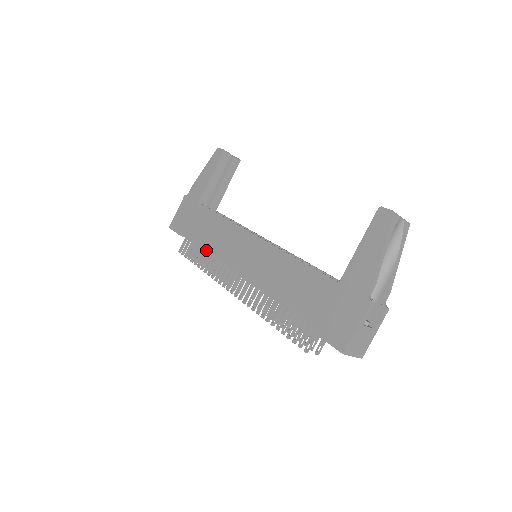
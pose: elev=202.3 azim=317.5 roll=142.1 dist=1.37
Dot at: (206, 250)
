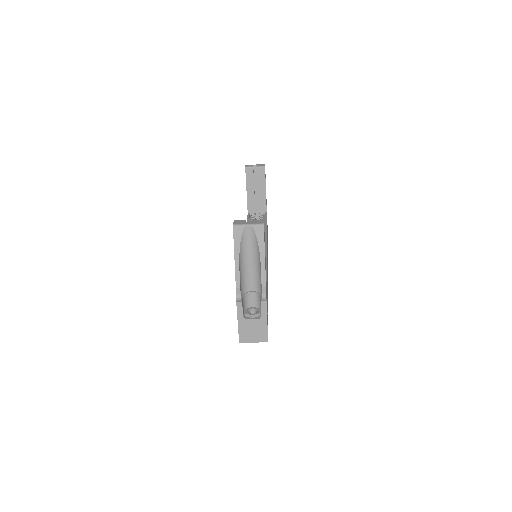
Dot at: occluded
